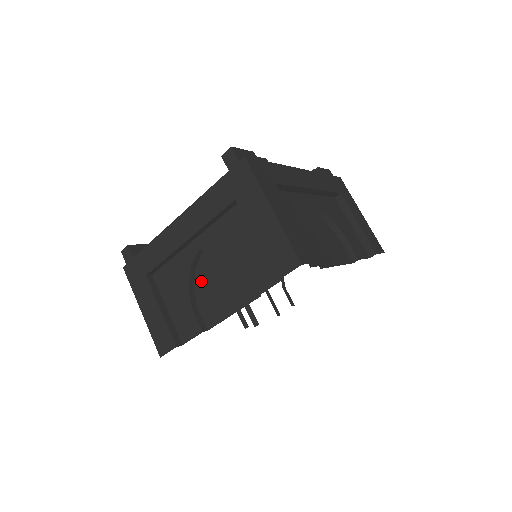
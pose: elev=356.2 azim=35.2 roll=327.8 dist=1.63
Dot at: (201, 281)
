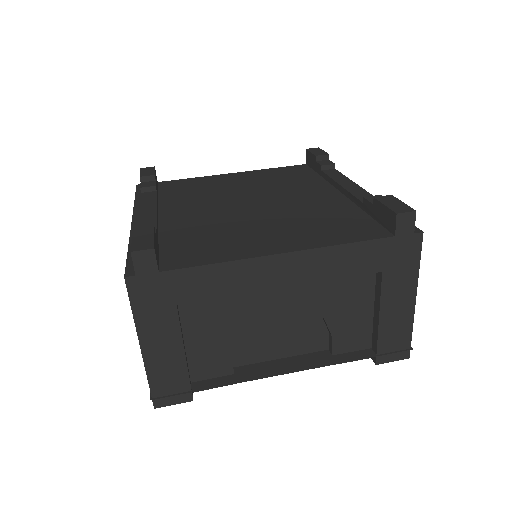
Dot at: (254, 324)
